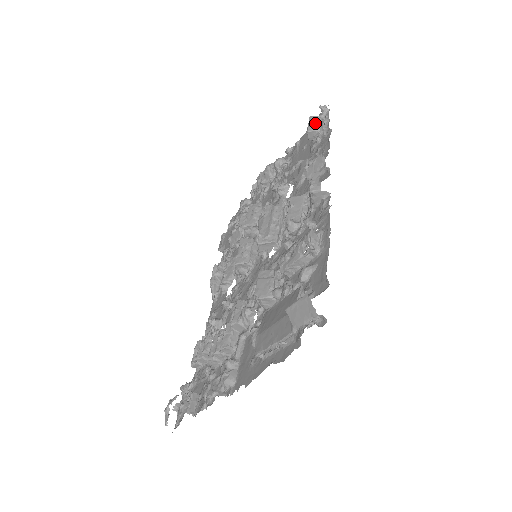
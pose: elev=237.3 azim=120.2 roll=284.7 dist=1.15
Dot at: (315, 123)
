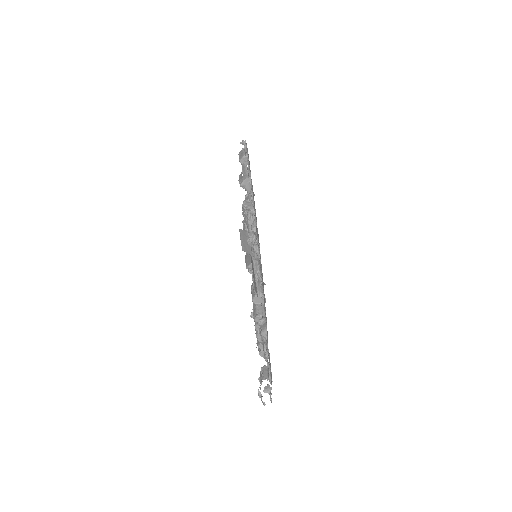
Dot at: (241, 154)
